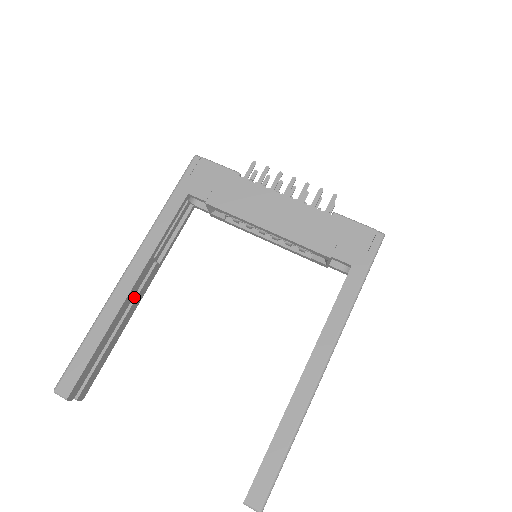
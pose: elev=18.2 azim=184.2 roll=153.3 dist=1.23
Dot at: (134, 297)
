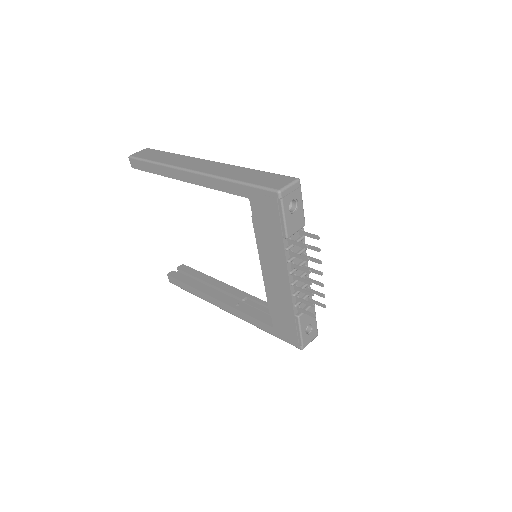
Dot at: occluded
